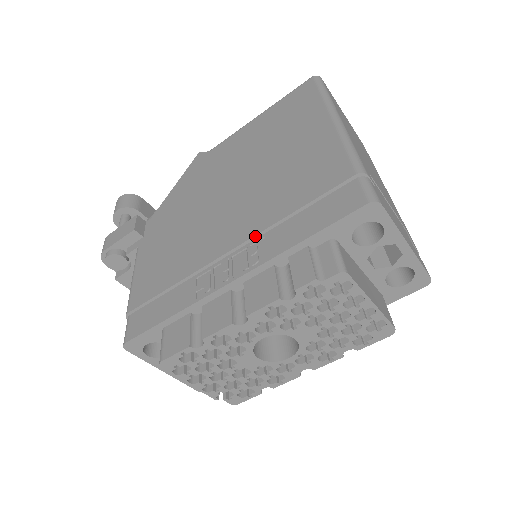
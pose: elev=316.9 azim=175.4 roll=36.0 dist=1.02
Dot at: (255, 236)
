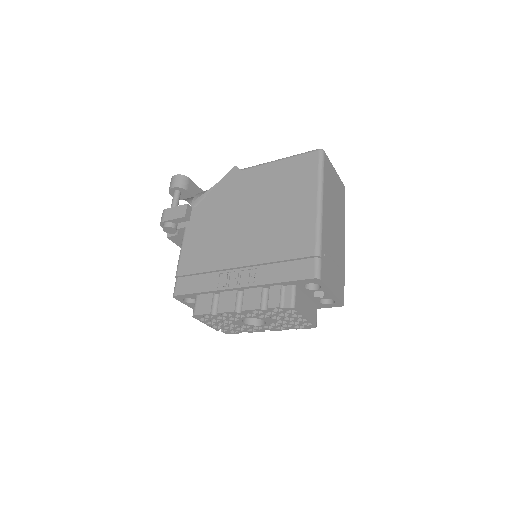
Dot at: (256, 265)
